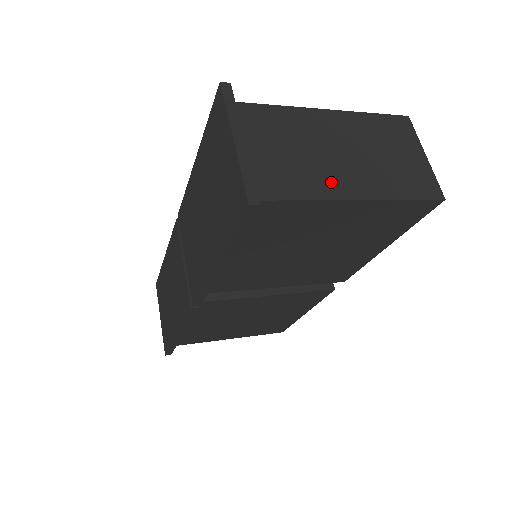
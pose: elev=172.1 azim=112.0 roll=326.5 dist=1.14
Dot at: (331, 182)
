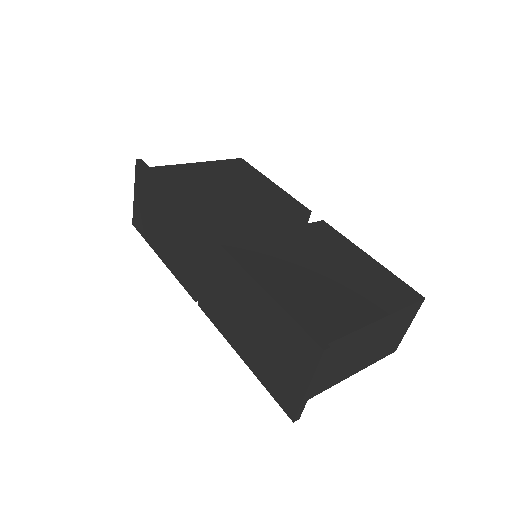
Dot at: (344, 373)
